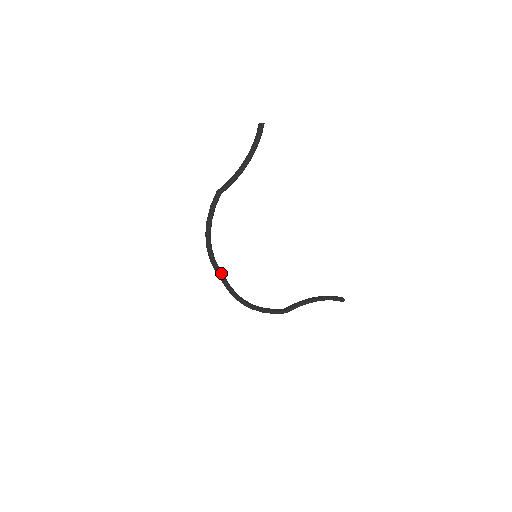
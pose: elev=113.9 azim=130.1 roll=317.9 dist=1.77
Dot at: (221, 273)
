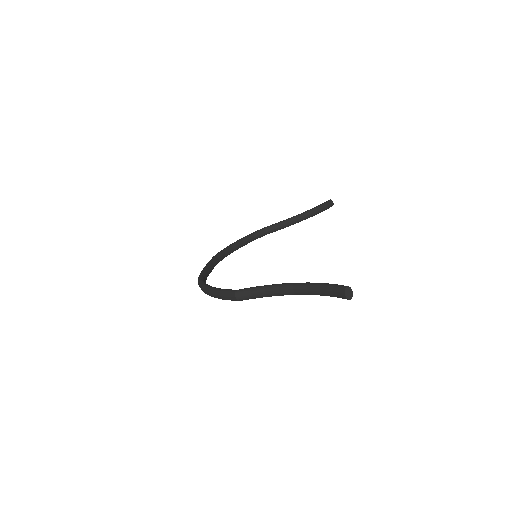
Dot at: (208, 275)
